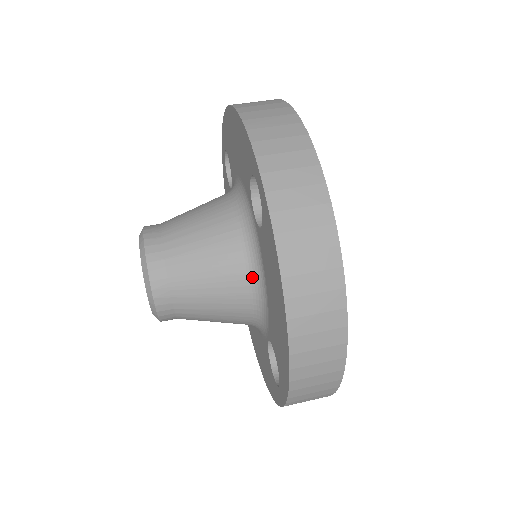
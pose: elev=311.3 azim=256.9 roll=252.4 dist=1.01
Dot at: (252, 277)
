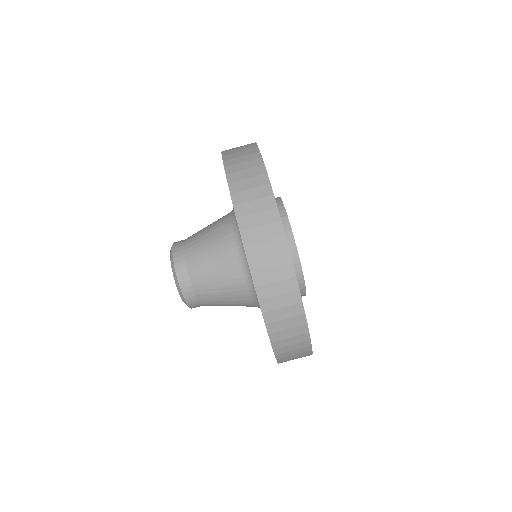
Dot at: (254, 302)
